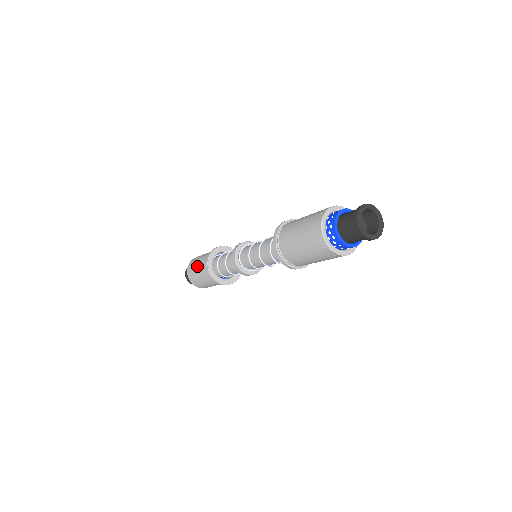
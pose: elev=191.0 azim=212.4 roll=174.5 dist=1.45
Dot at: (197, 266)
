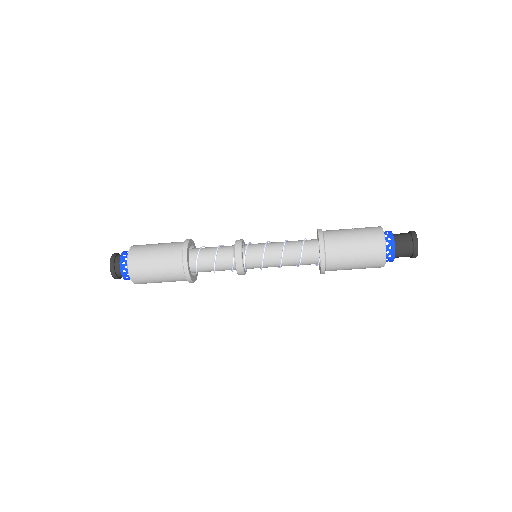
Dot at: (157, 264)
